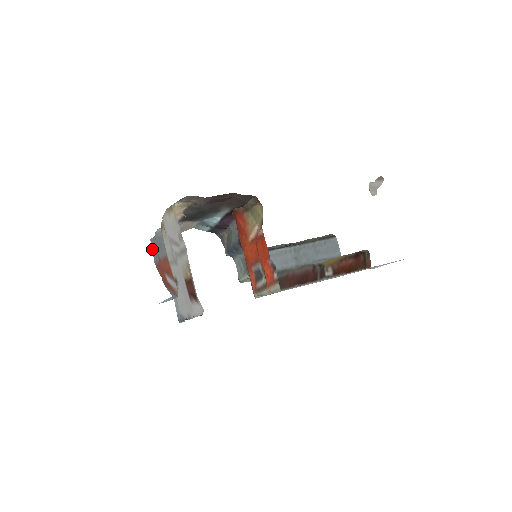
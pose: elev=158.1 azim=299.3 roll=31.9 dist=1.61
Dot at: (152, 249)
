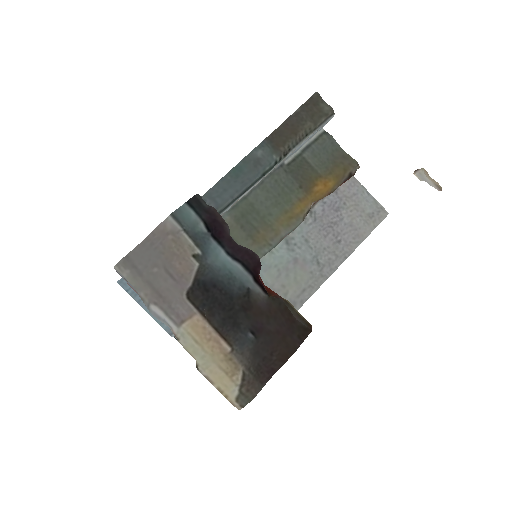
Dot at: occluded
